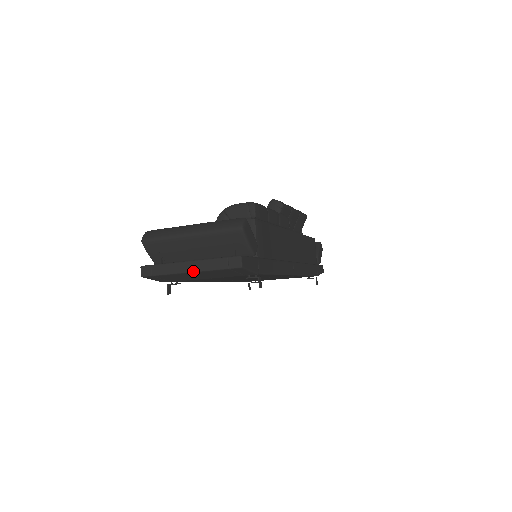
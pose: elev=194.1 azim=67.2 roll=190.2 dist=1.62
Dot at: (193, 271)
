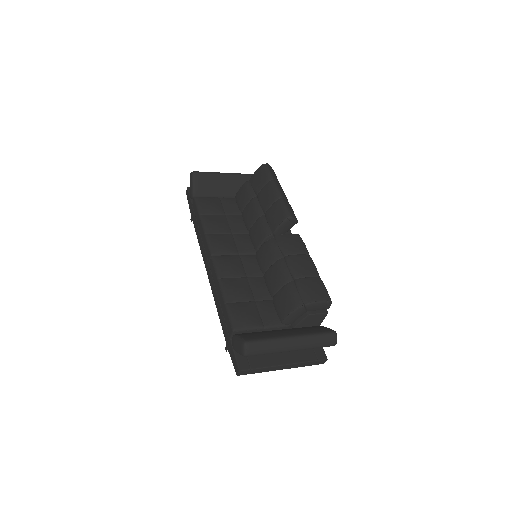
Dot at: occluded
